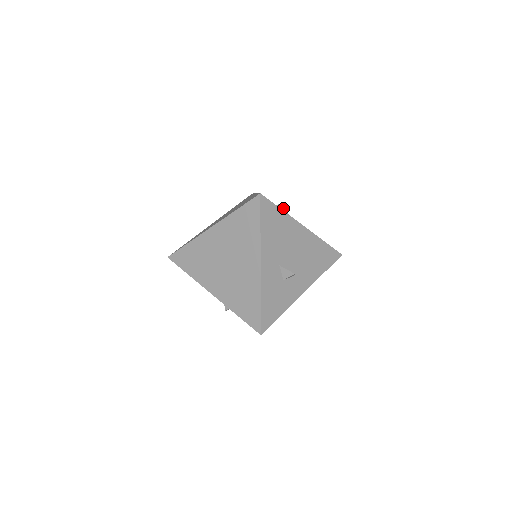
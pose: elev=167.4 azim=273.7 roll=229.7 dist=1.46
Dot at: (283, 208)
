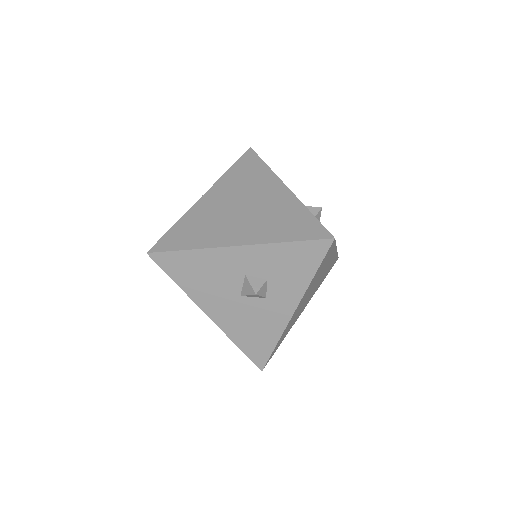
Dot at: occluded
